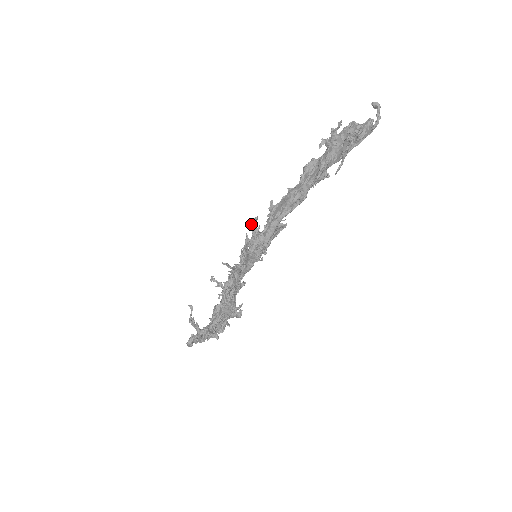
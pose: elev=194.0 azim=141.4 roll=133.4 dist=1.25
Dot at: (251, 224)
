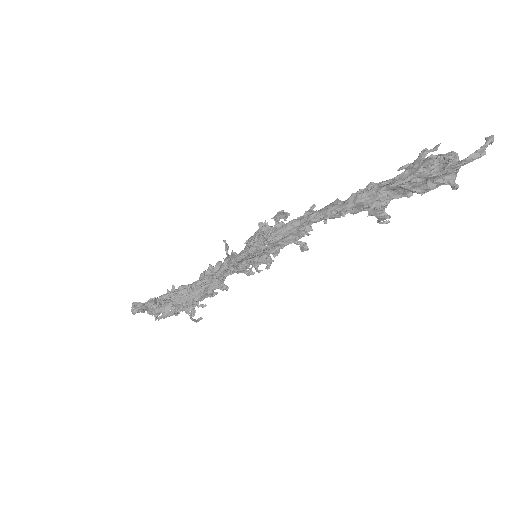
Dot at: (278, 217)
